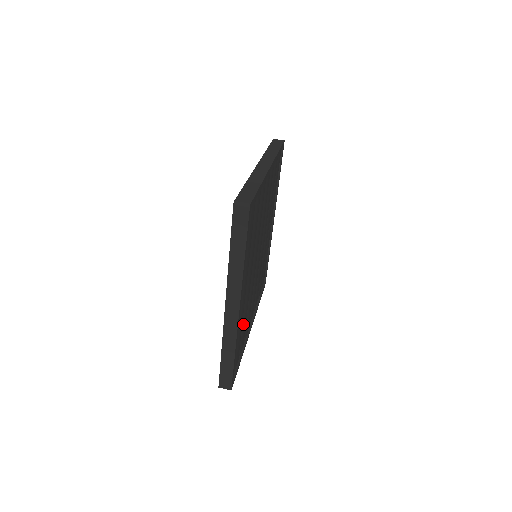
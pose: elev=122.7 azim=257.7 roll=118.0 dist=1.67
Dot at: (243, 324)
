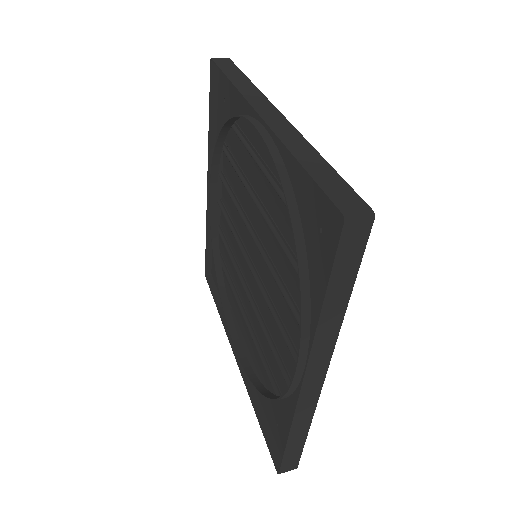
Dot at: occluded
